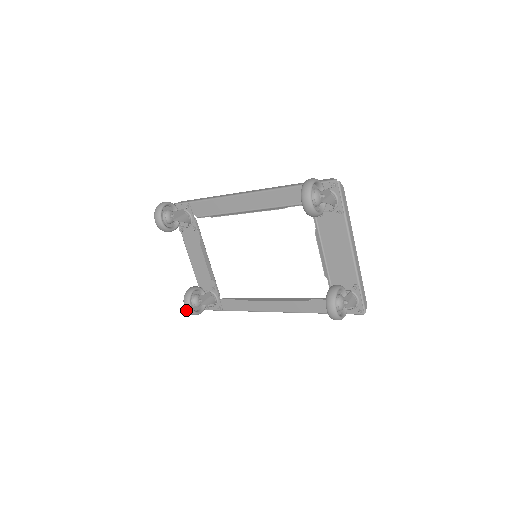
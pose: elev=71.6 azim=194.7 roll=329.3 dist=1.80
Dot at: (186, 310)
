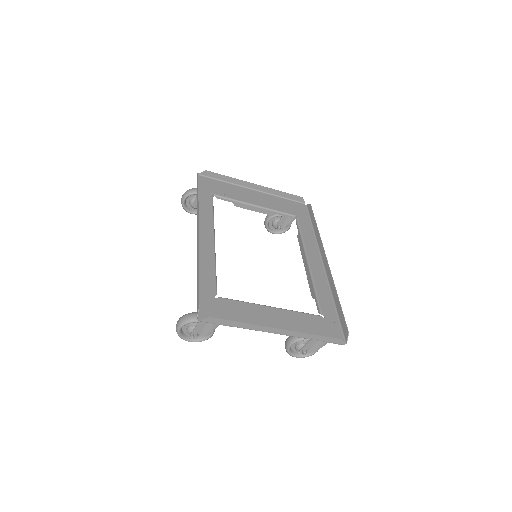
Dot at: occluded
